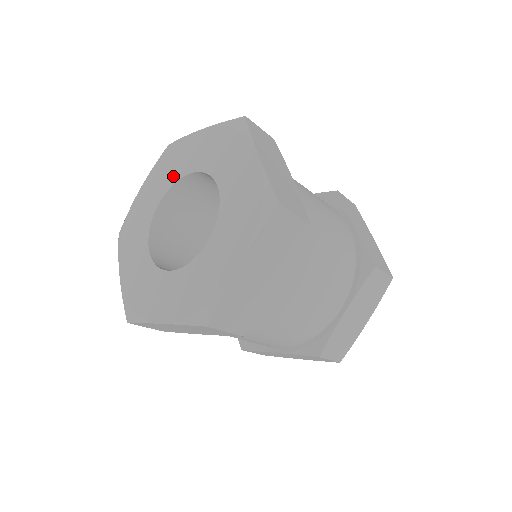
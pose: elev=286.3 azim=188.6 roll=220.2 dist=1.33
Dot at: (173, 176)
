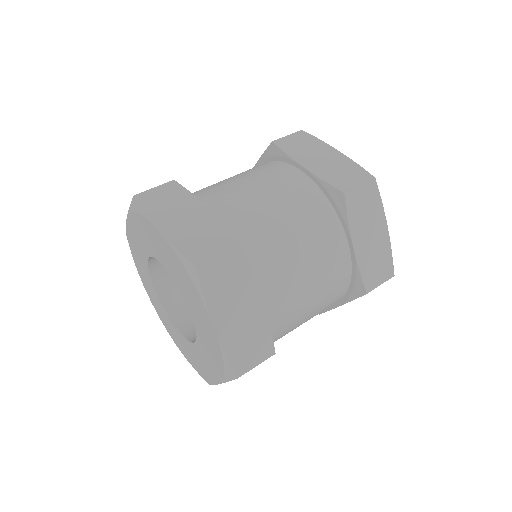
Dot at: (144, 265)
